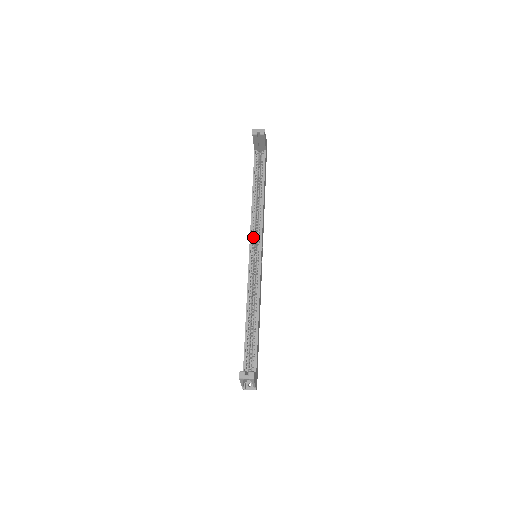
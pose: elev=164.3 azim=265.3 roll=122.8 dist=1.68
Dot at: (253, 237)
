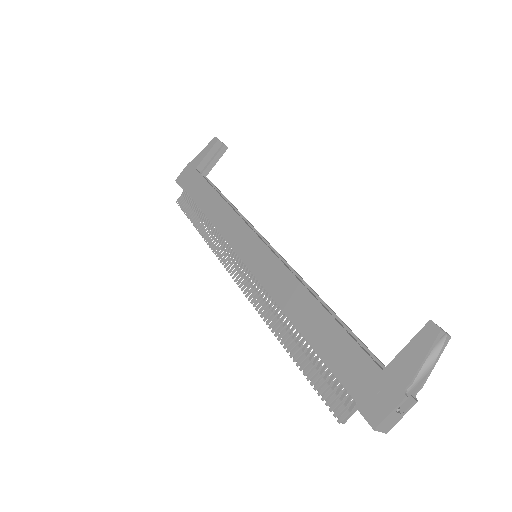
Dot at: (251, 229)
